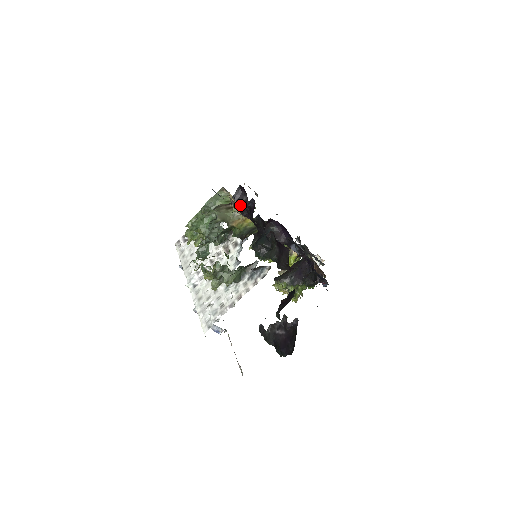
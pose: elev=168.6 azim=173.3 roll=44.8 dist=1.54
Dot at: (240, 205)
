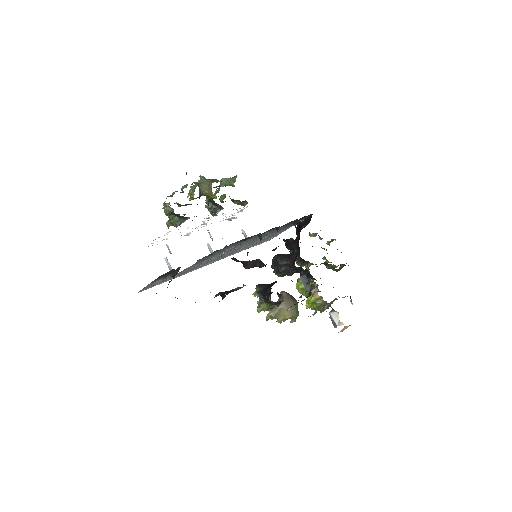
Dot at: (301, 228)
